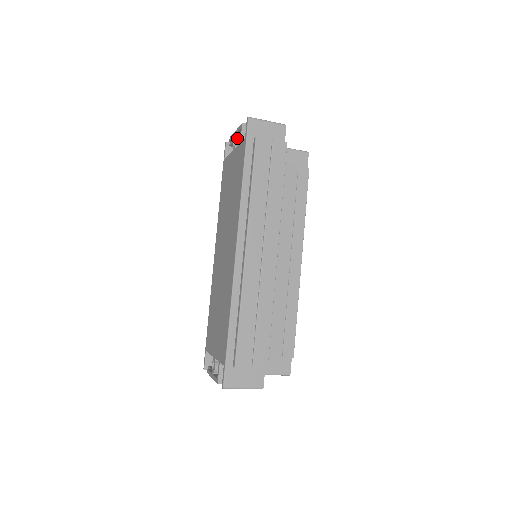
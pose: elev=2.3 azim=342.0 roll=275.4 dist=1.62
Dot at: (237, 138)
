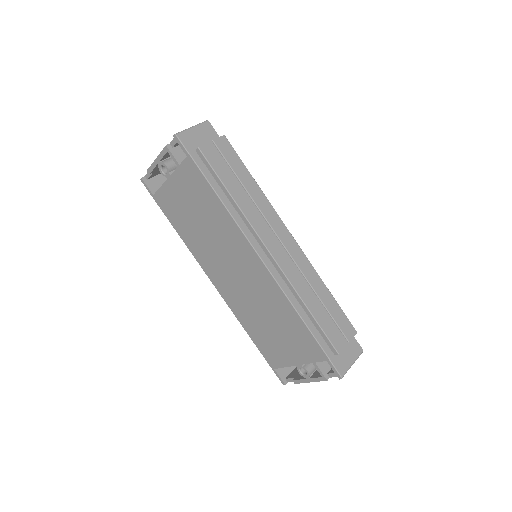
Dot at: (165, 164)
